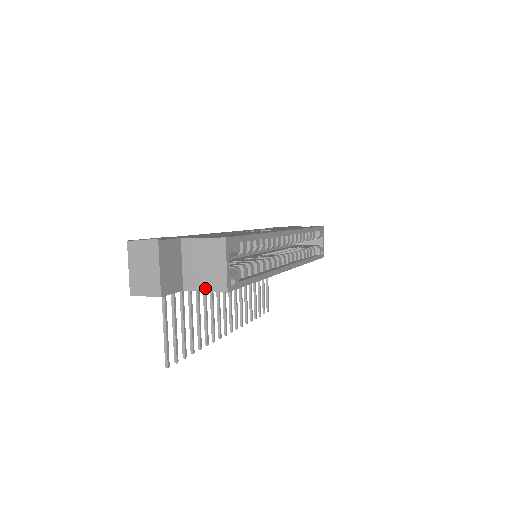
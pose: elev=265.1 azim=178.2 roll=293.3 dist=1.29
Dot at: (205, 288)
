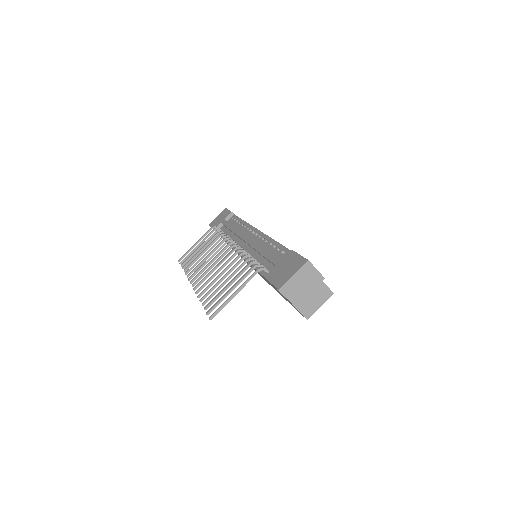
Dot at: (299, 308)
